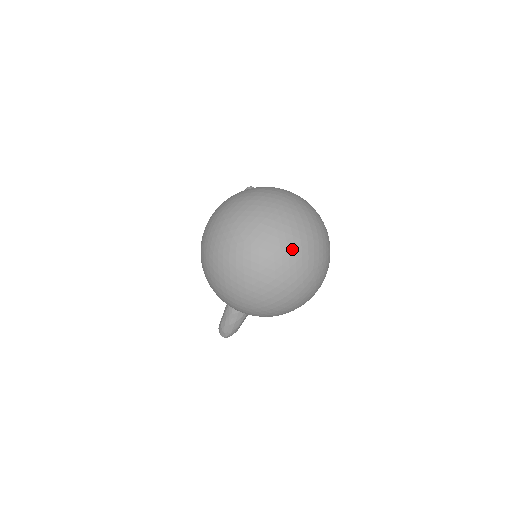
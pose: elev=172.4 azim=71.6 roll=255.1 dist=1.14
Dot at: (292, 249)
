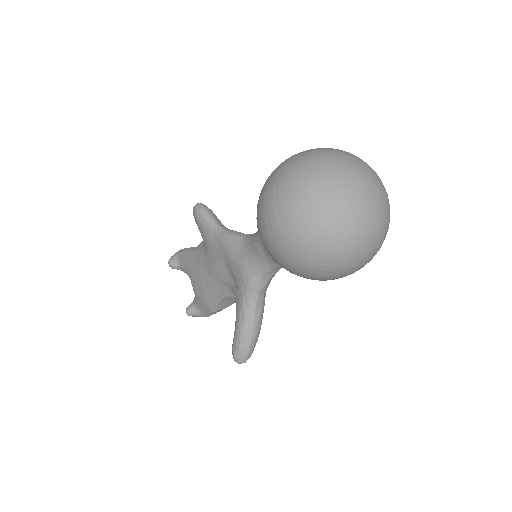
Dot at: (377, 184)
